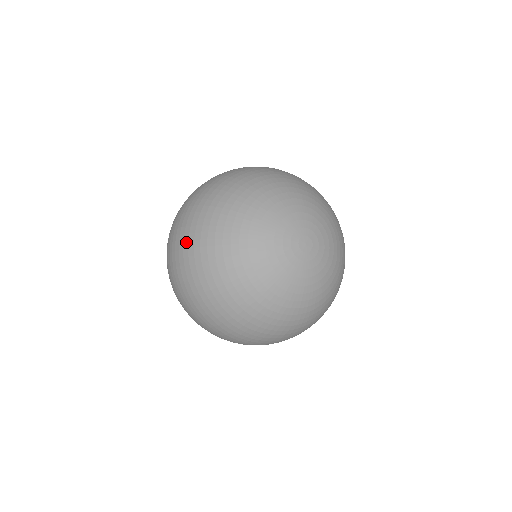
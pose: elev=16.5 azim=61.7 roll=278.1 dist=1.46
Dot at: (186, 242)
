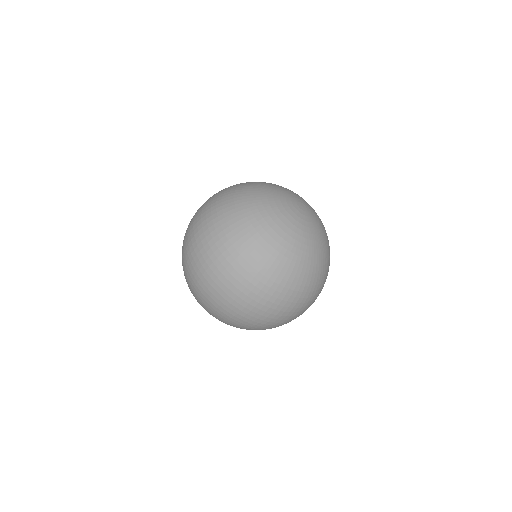
Dot at: (210, 222)
